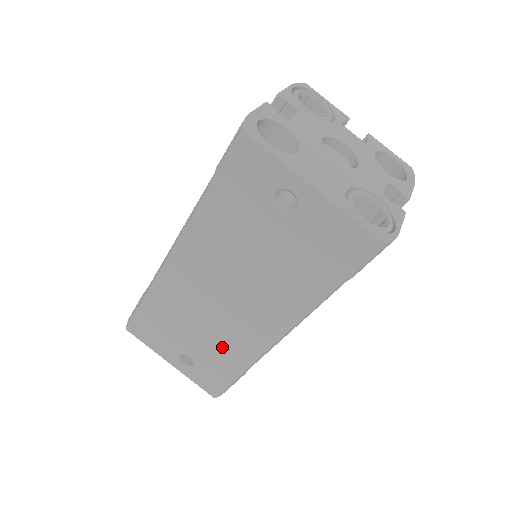
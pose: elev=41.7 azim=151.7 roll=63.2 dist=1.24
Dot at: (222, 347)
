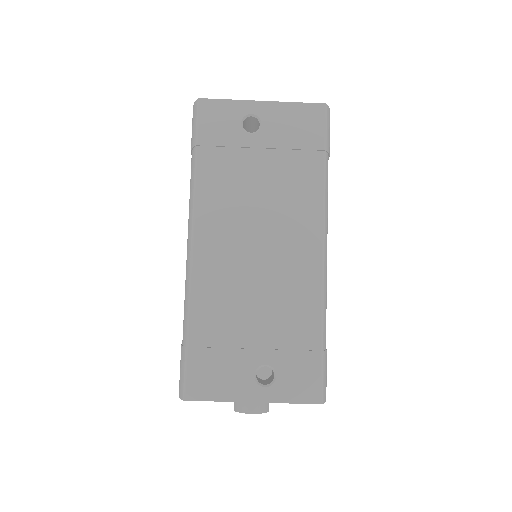
Dot at: (287, 314)
